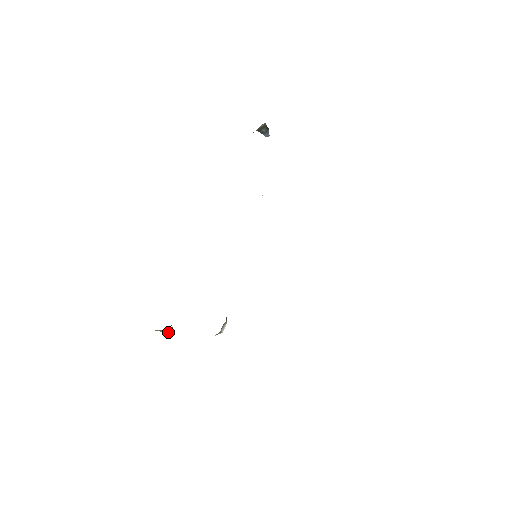
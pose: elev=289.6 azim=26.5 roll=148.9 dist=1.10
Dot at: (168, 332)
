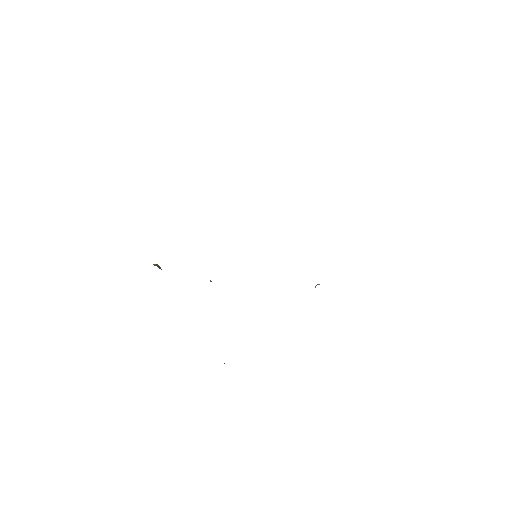
Dot at: occluded
